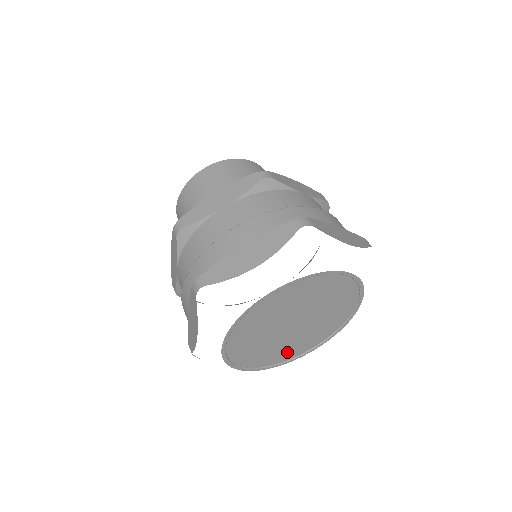
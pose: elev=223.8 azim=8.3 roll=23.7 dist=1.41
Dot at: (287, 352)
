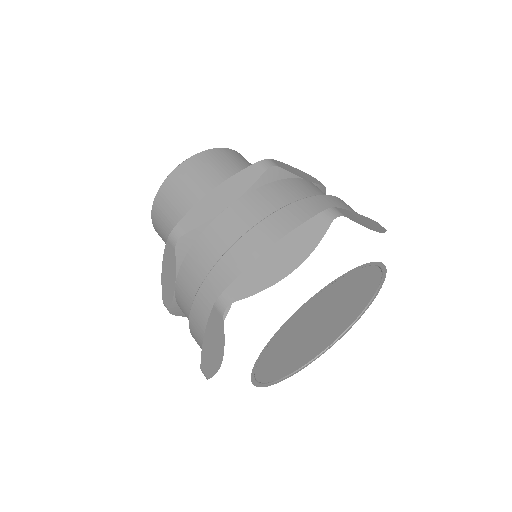
Dot at: (274, 367)
